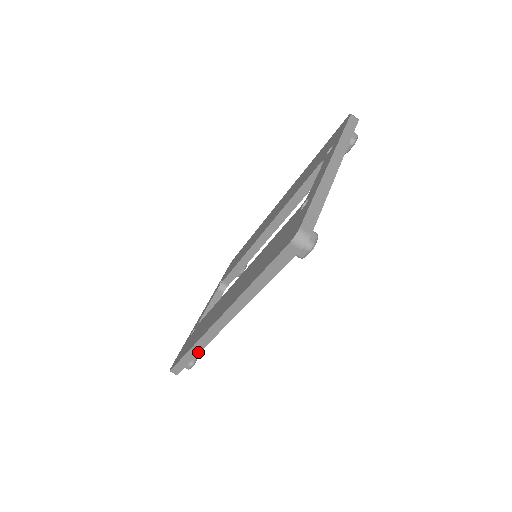
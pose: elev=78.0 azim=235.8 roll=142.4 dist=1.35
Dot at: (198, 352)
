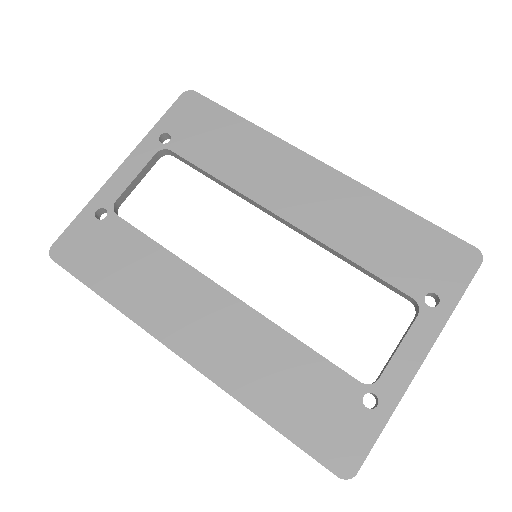
Dot at: occluded
